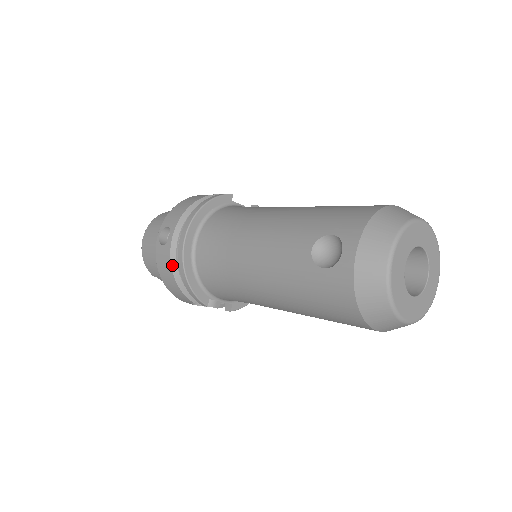
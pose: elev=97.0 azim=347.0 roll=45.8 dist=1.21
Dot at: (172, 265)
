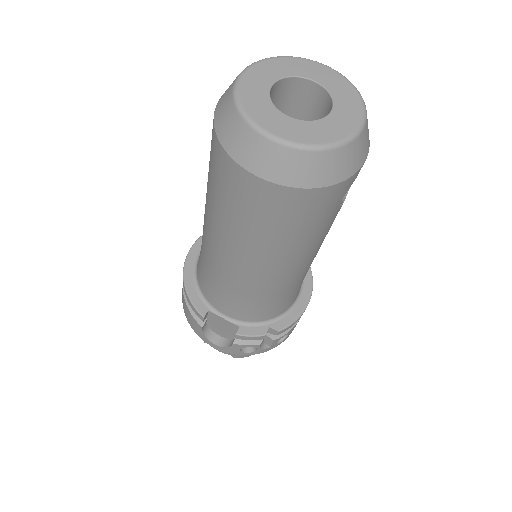
Dot at: occluded
